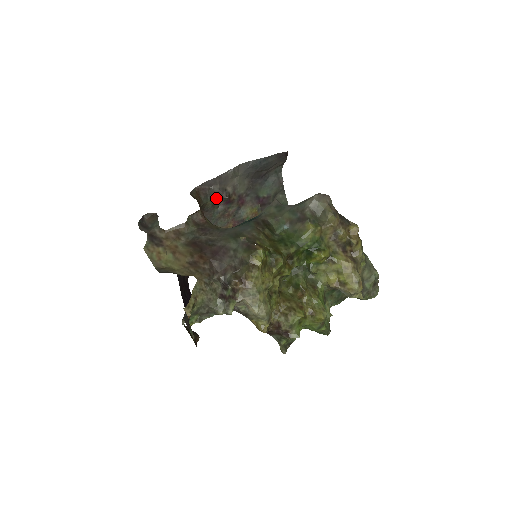
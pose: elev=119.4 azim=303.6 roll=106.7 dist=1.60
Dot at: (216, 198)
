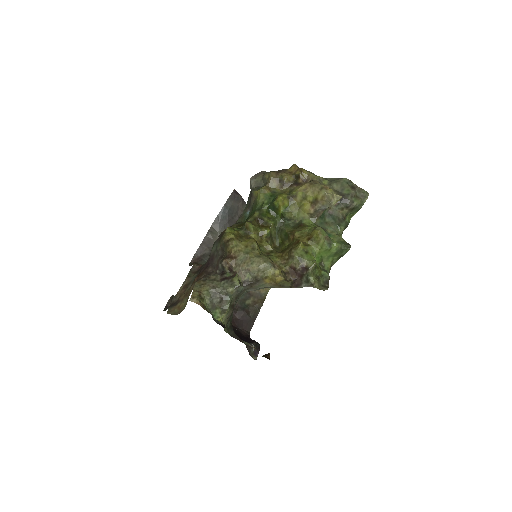
Dot at: occluded
